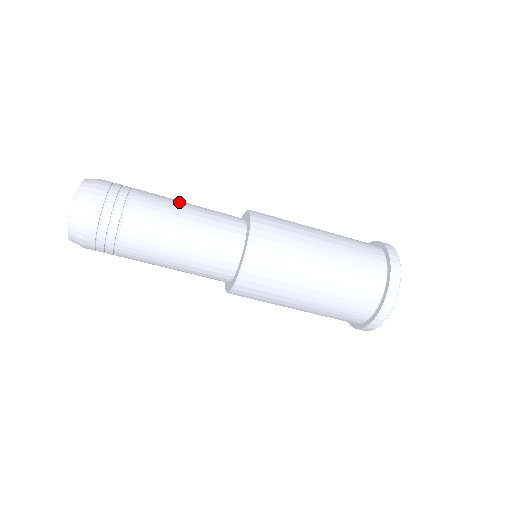
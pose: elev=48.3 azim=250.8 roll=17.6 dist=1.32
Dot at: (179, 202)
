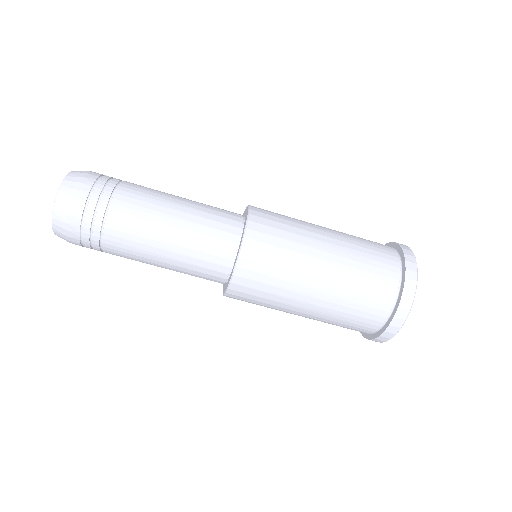
Dot at: (171, 197)
